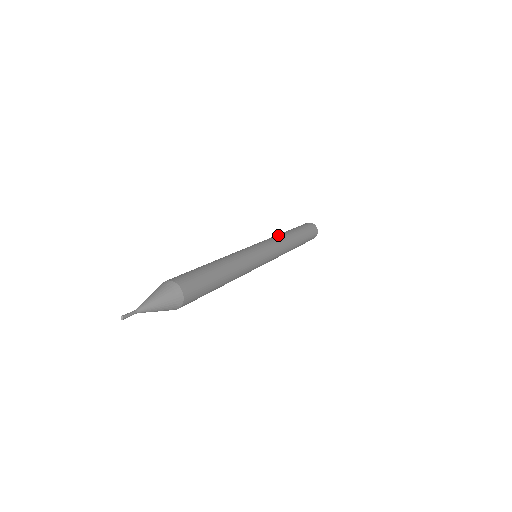
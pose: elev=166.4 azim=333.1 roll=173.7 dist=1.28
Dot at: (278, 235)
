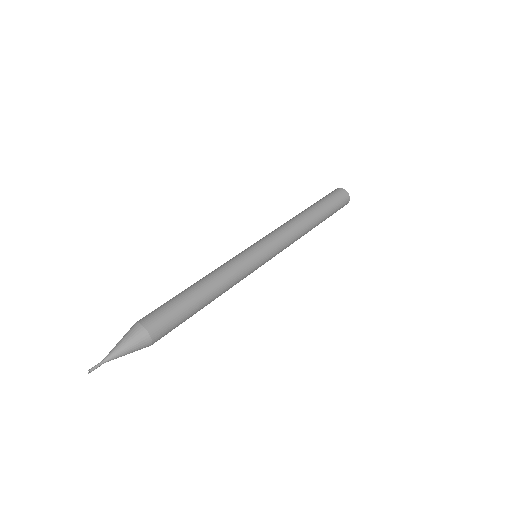
Dot at: (295, 226)
